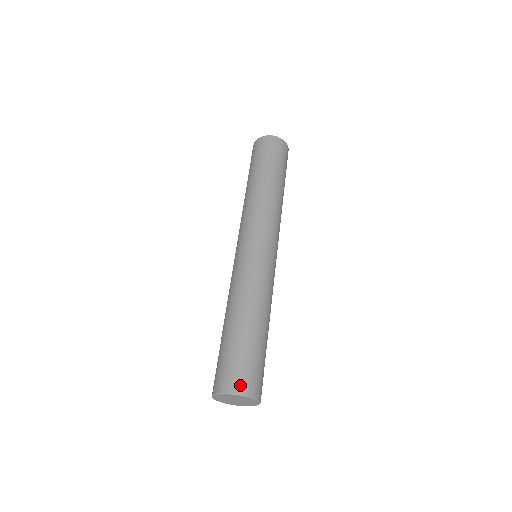
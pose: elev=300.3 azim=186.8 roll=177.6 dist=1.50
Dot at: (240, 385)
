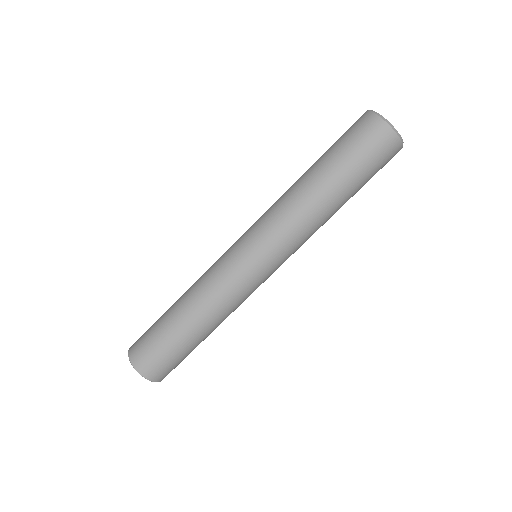
Dot at: (140, 363)
